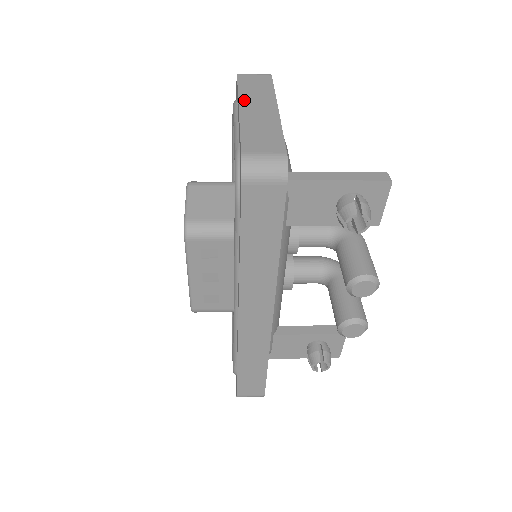
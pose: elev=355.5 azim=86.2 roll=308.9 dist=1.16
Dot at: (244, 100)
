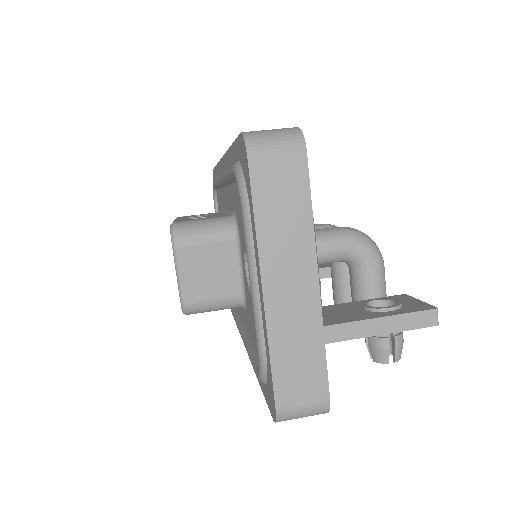
Dot at: (268, 260)
